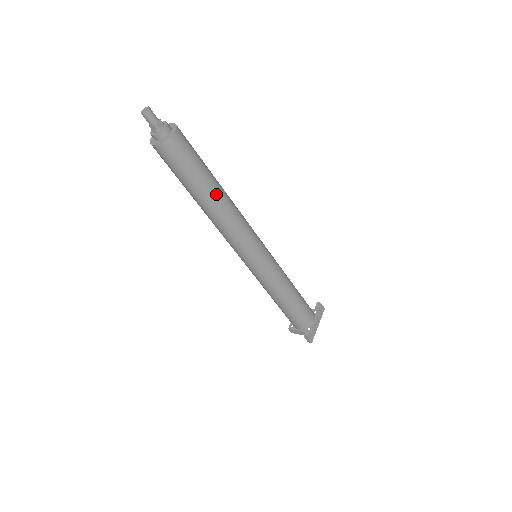
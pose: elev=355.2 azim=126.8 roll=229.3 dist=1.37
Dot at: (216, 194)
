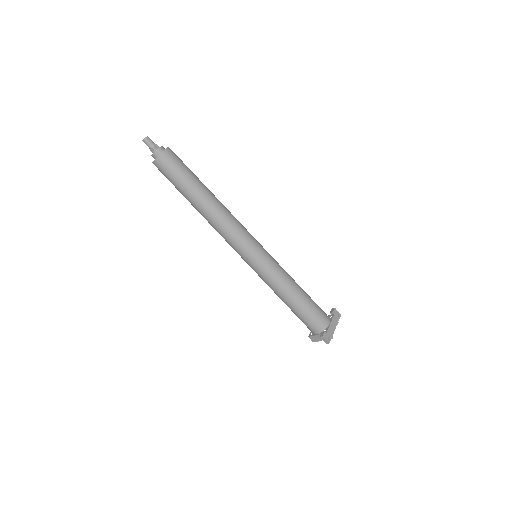
Dot at: (206, 196)
